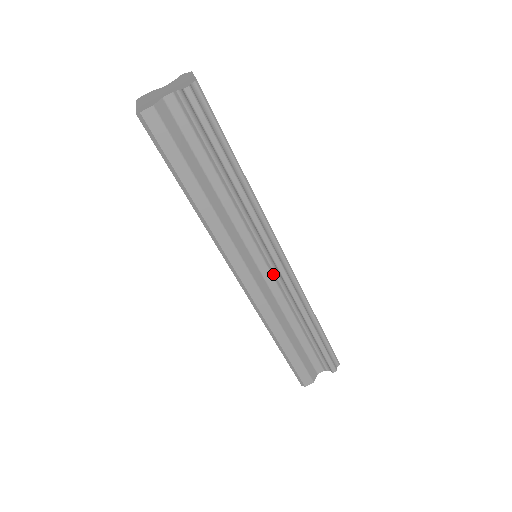
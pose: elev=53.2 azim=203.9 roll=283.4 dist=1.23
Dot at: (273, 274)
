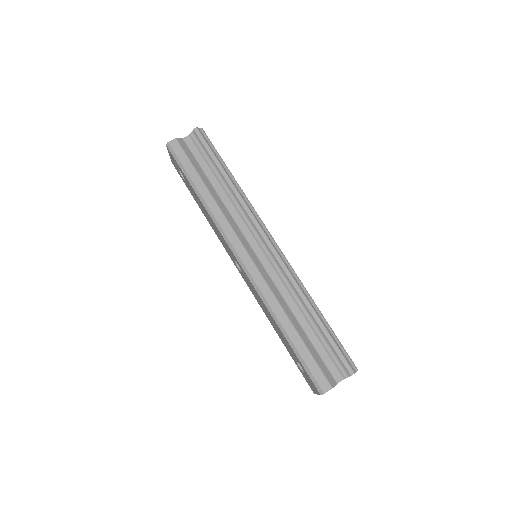
Dot at: (268, 259)
